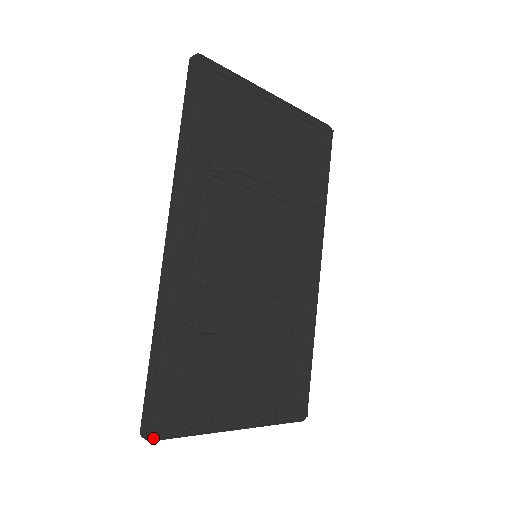
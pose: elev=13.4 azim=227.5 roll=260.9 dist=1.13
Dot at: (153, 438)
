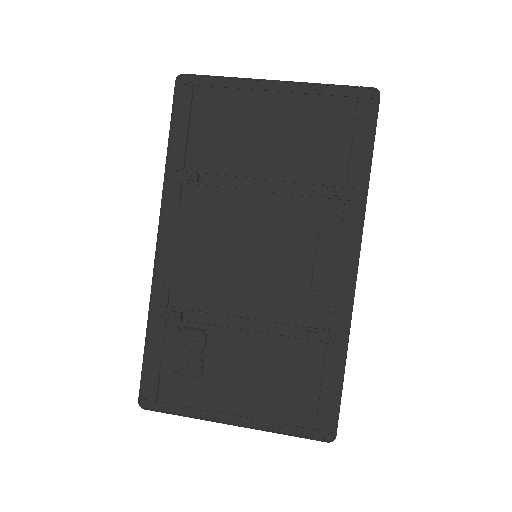
Dot at: (147, 407)
